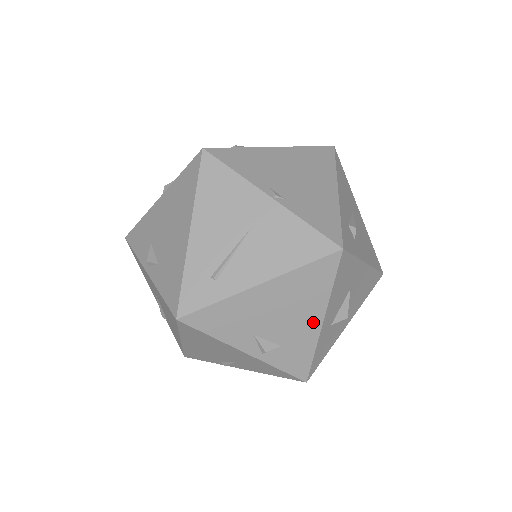
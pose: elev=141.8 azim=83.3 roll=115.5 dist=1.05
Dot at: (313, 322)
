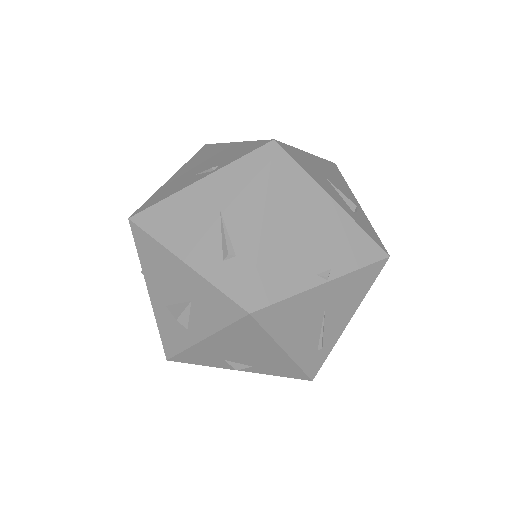
Dot at: occluded
